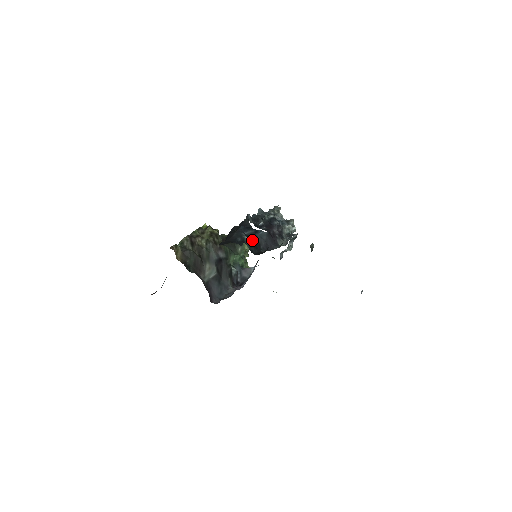
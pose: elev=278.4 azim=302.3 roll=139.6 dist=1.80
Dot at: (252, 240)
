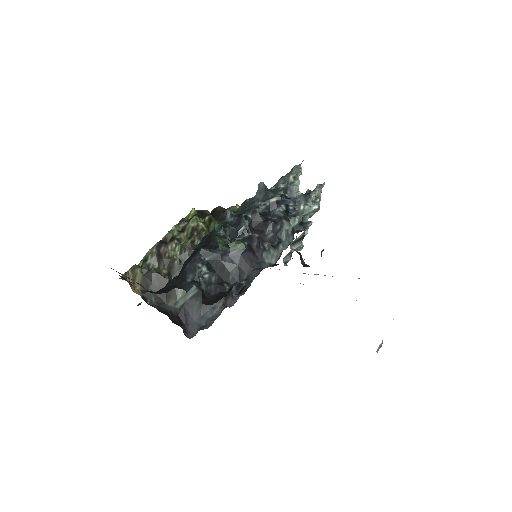
Dot at: (215, 269)
